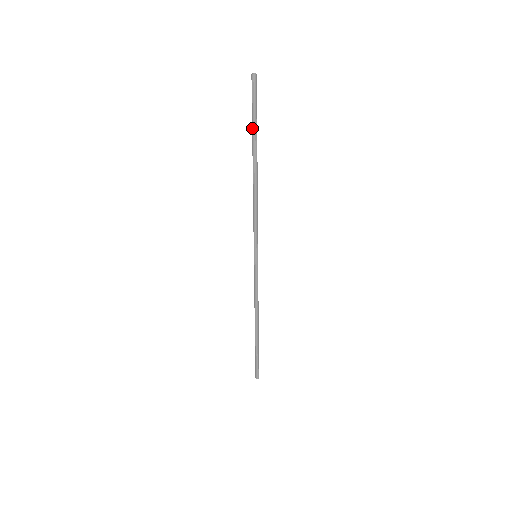
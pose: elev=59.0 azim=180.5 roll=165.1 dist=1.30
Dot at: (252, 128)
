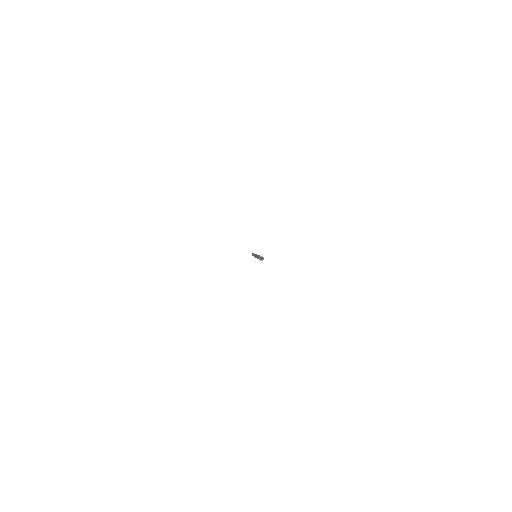
Dot at: occluded
